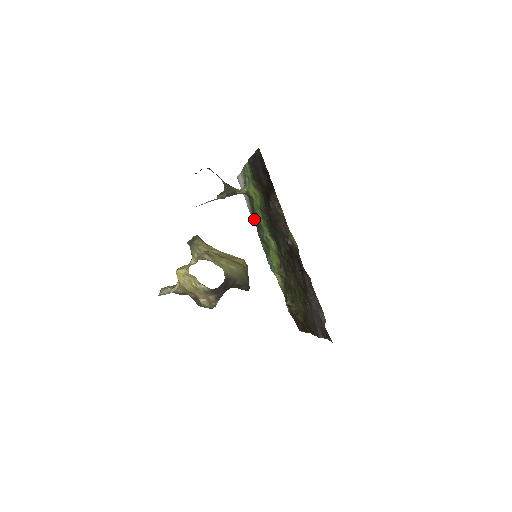
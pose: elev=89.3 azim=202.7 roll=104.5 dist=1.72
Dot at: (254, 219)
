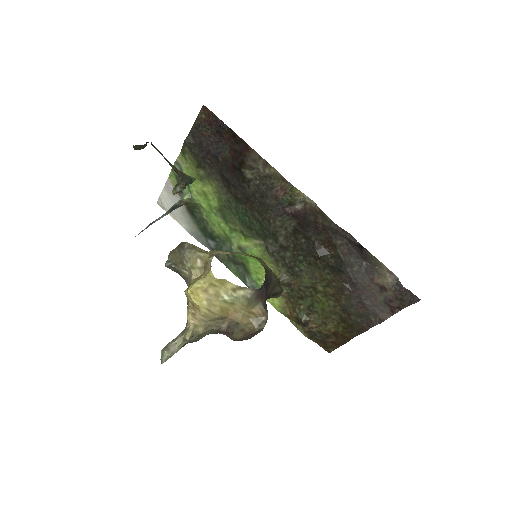
Dot at: (205, 242)
